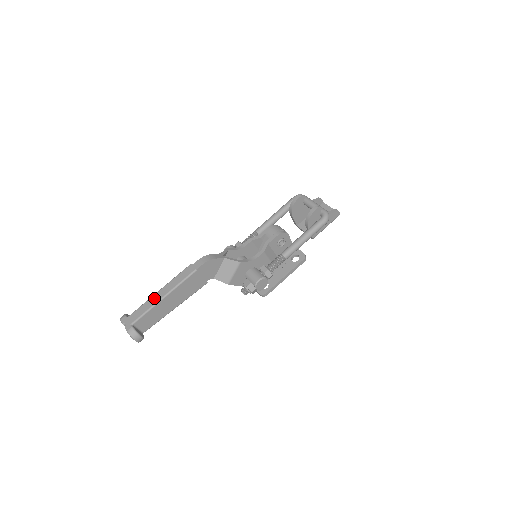
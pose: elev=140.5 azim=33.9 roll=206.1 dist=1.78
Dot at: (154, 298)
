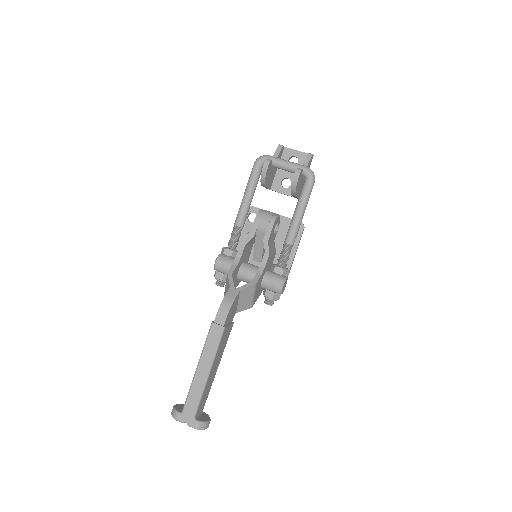
Dot at: (198, 380)
